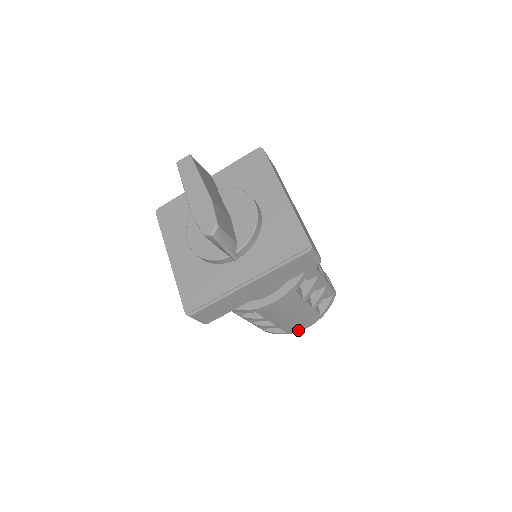
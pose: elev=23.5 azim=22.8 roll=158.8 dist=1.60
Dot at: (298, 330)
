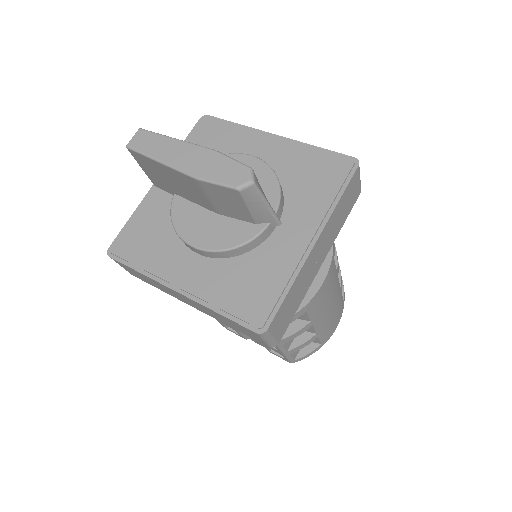
Dot at: (331, 333)
